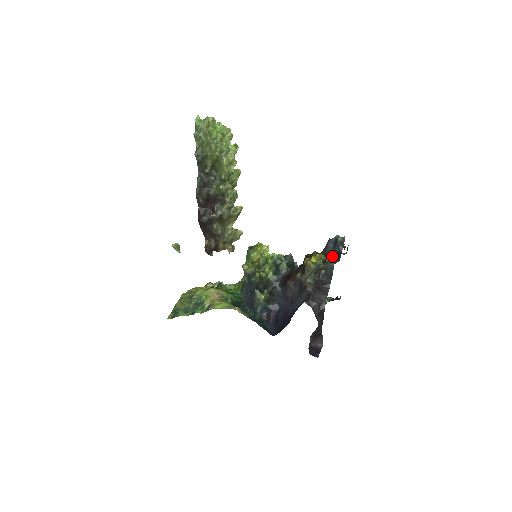
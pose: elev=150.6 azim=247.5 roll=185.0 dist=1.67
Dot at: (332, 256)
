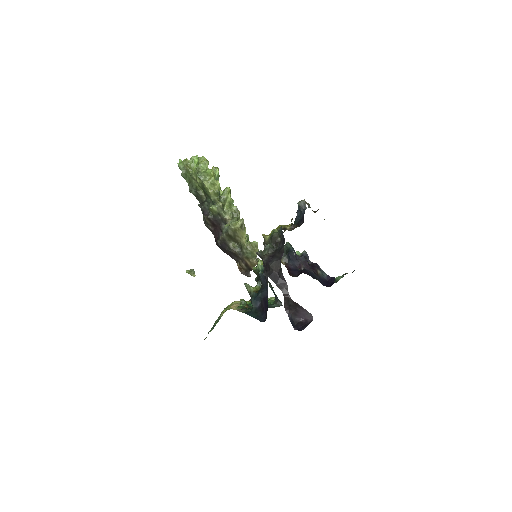
Dot at: (298, 223)
